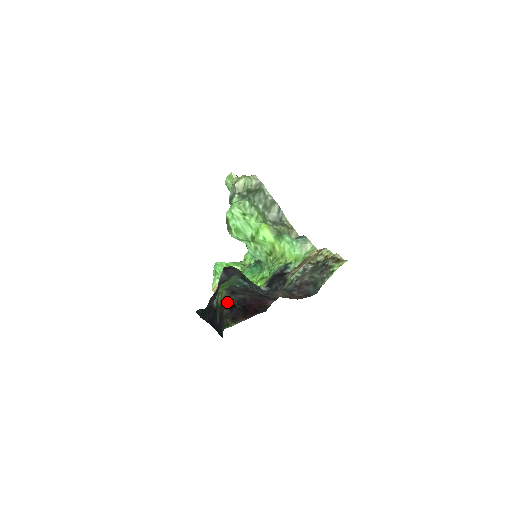
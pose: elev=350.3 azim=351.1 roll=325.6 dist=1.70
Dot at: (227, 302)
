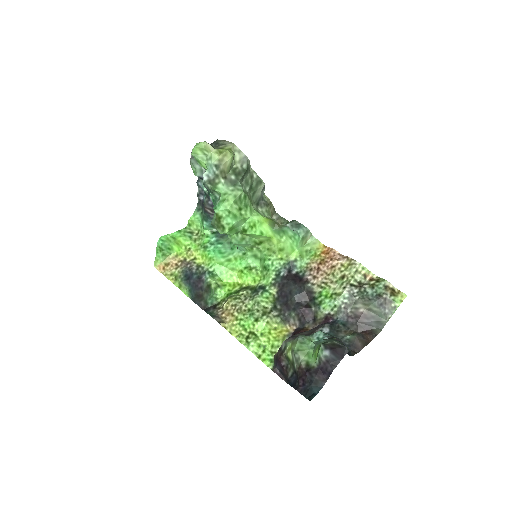
Dot at: (281, 345)
